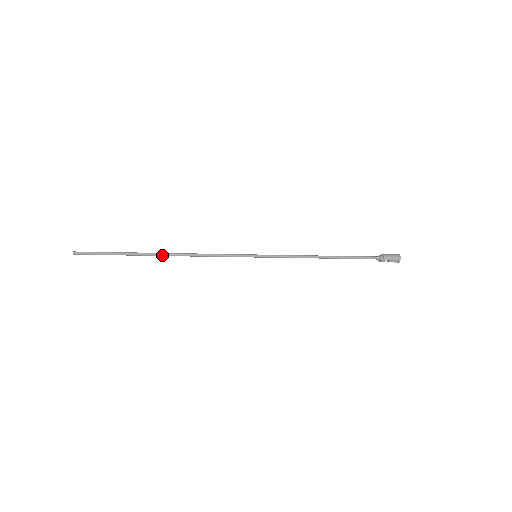
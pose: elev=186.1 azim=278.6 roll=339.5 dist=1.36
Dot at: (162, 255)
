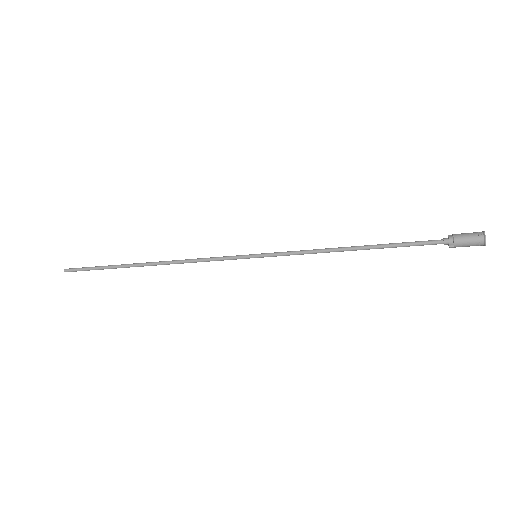
Dot at: occluded
